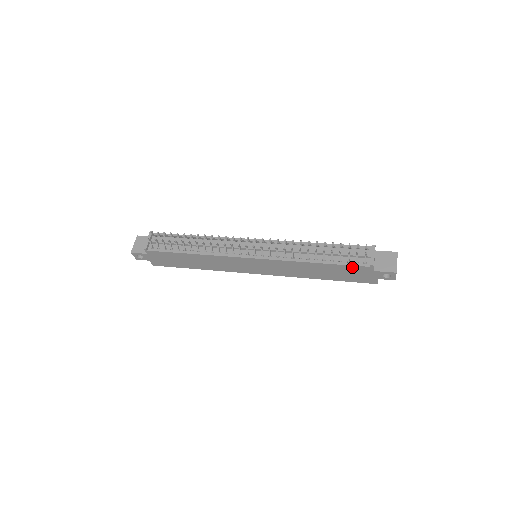
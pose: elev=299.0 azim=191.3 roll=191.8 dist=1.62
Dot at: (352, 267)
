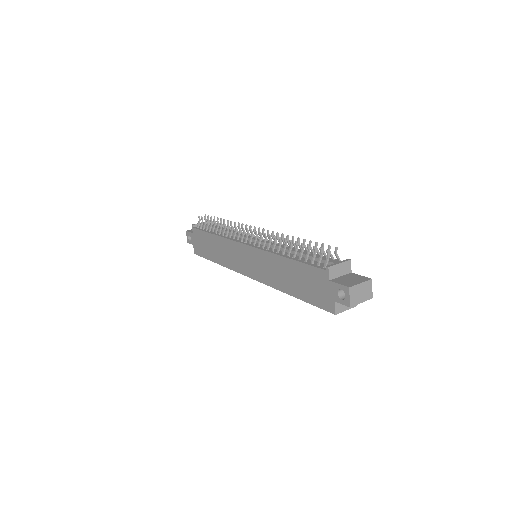
Dot at: (312, 269)
